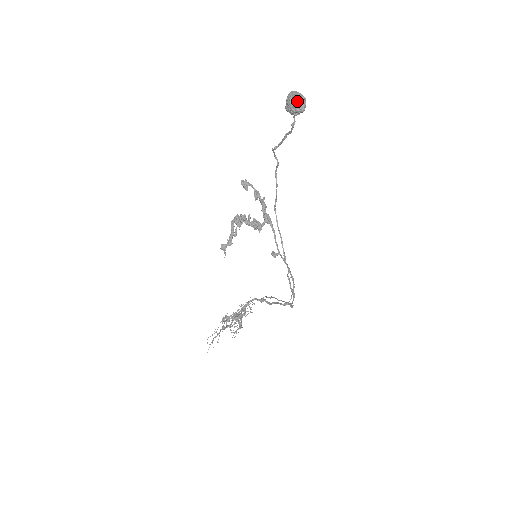
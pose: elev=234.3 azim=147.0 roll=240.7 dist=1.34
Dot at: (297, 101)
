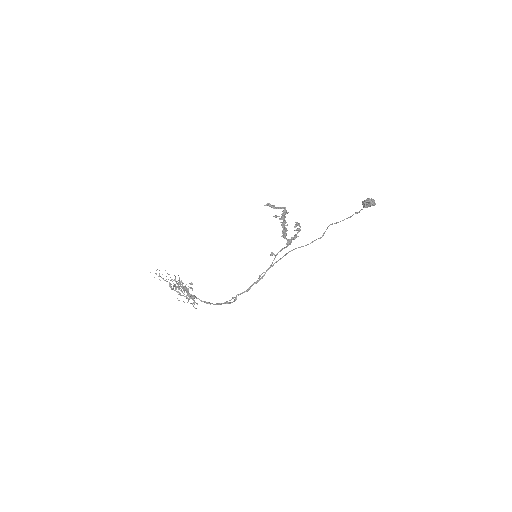
Dot at: (373, 199)
